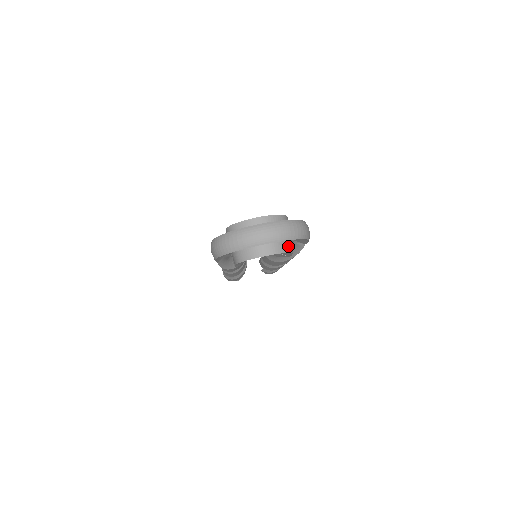
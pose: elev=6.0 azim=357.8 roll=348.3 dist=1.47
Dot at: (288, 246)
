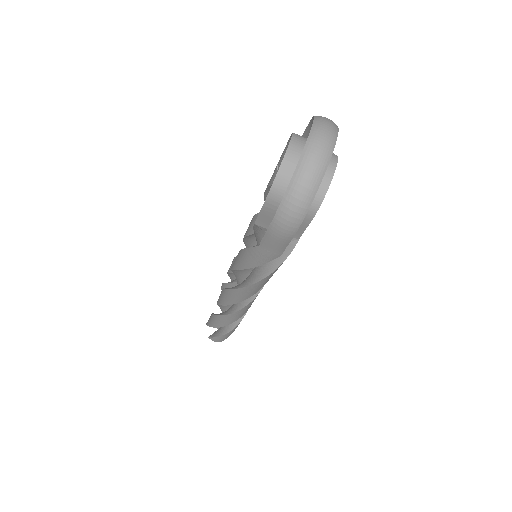
Dot at: occluded
